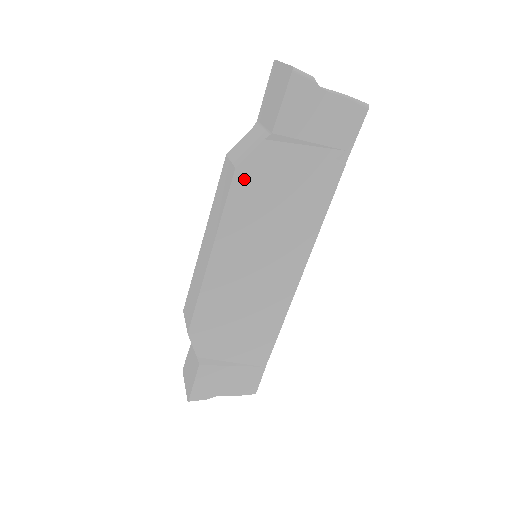
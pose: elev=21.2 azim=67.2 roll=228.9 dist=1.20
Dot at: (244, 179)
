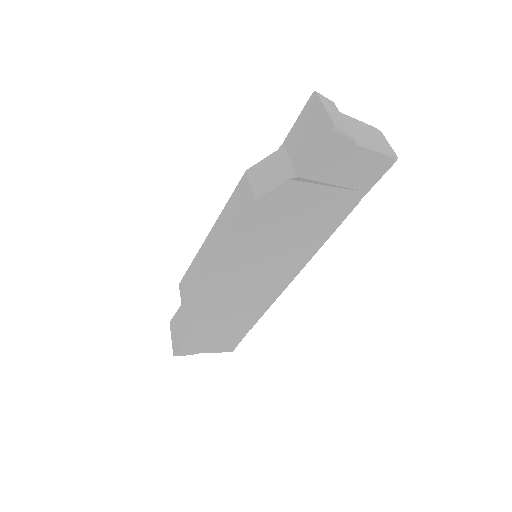
Dot at: (261, 208)
